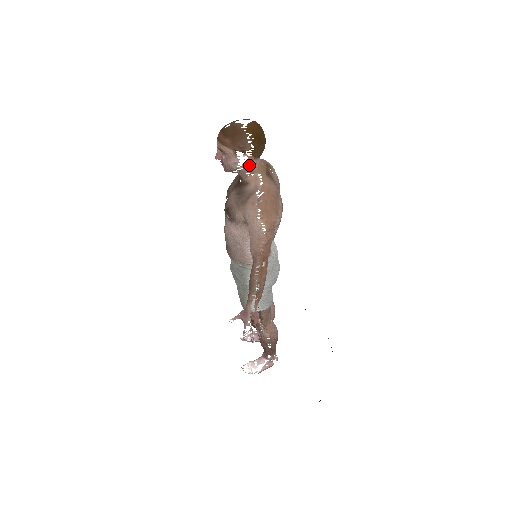
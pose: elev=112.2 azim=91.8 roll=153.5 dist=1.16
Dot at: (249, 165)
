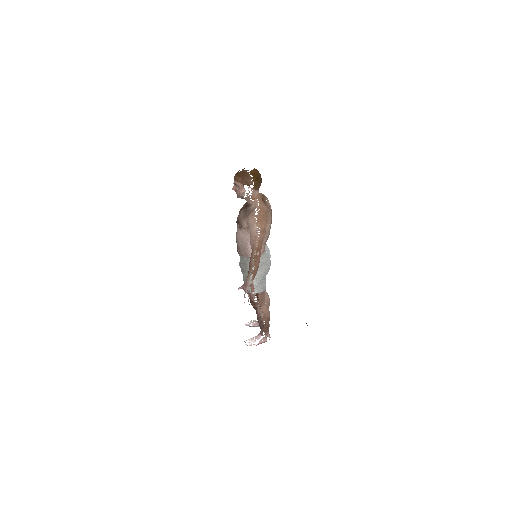
Dot at: (252, 194)
